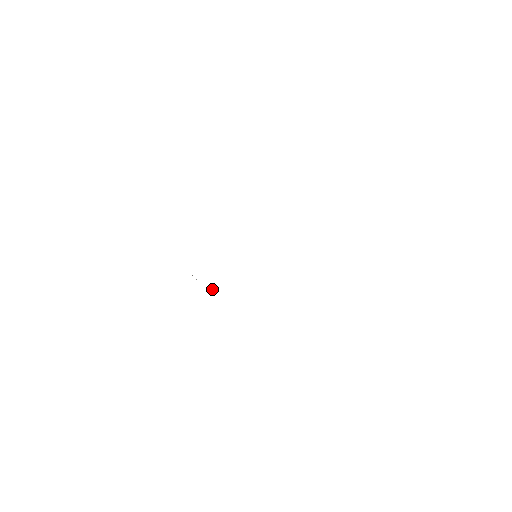
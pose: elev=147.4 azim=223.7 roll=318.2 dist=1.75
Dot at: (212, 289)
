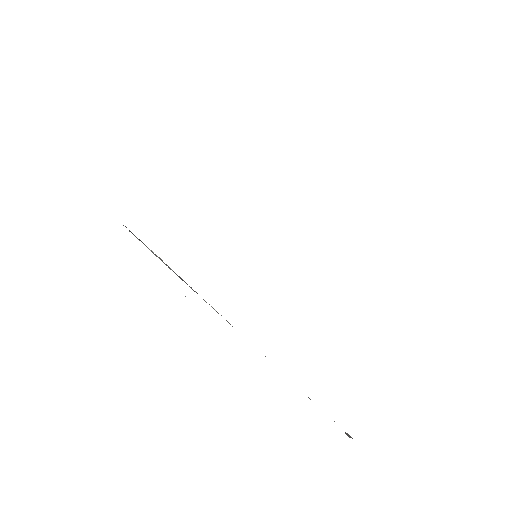
Dot at: (192, 289)
